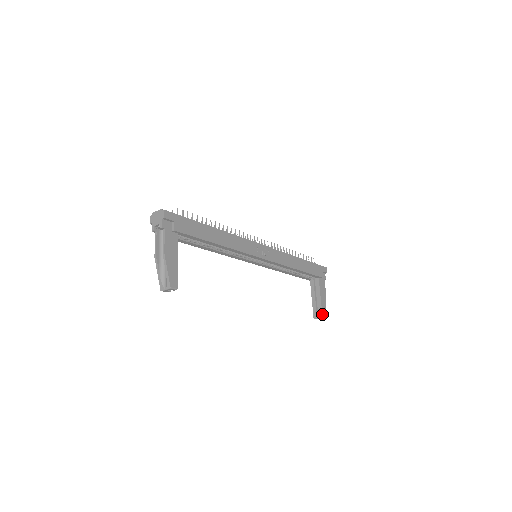
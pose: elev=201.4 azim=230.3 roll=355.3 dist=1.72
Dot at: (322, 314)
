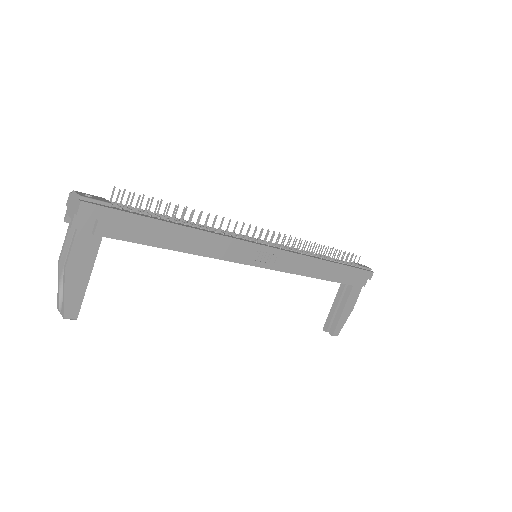
Dot at: (334, 332)
